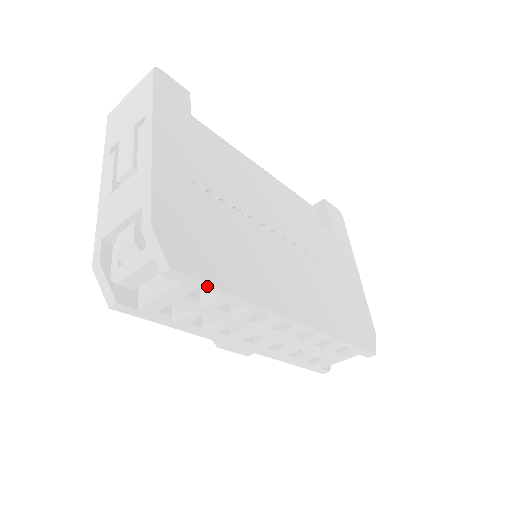
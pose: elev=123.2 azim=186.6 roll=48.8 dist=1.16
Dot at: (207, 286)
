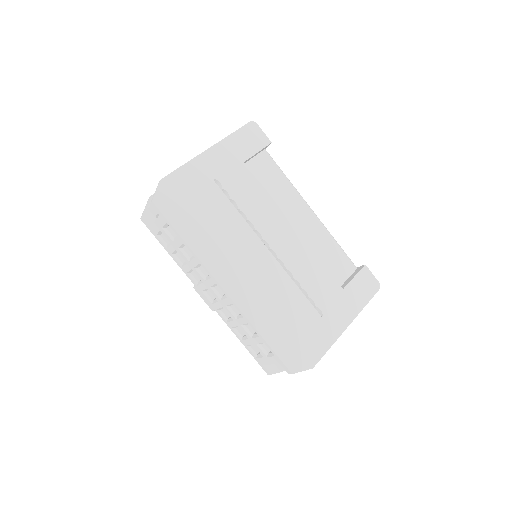
Dot at: (170, 224)
